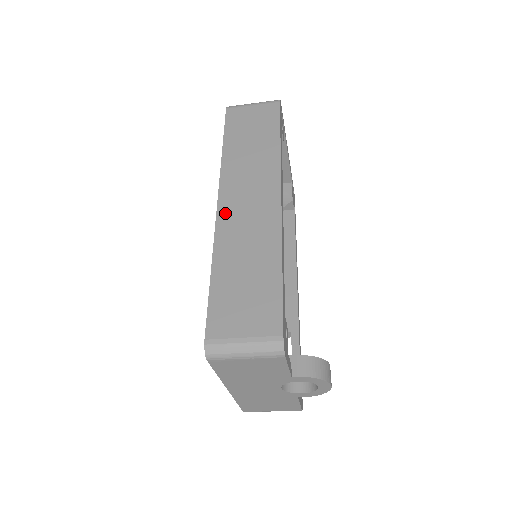
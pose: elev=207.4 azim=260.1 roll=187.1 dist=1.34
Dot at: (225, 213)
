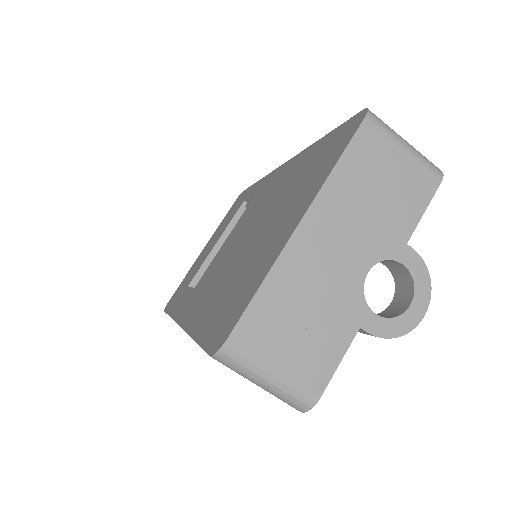
Dot at: occluded
